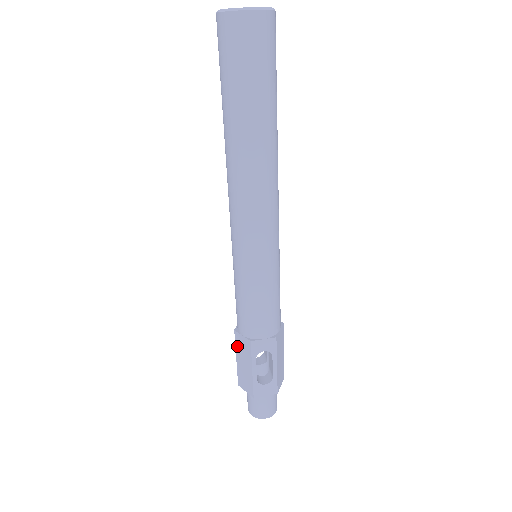
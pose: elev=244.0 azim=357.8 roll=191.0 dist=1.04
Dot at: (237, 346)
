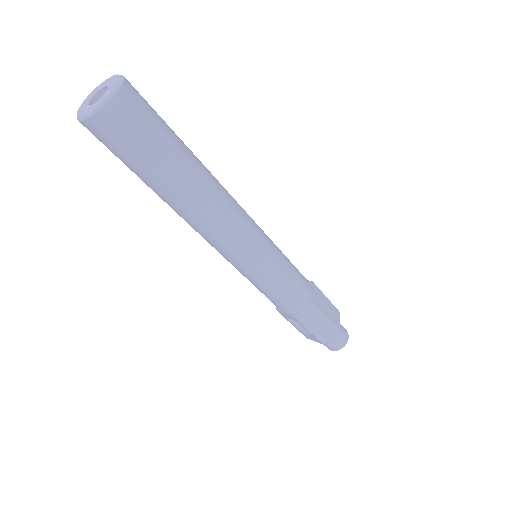
Dot at: occluded
